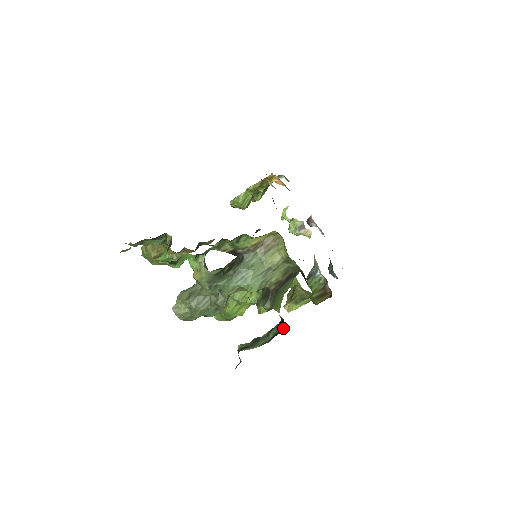
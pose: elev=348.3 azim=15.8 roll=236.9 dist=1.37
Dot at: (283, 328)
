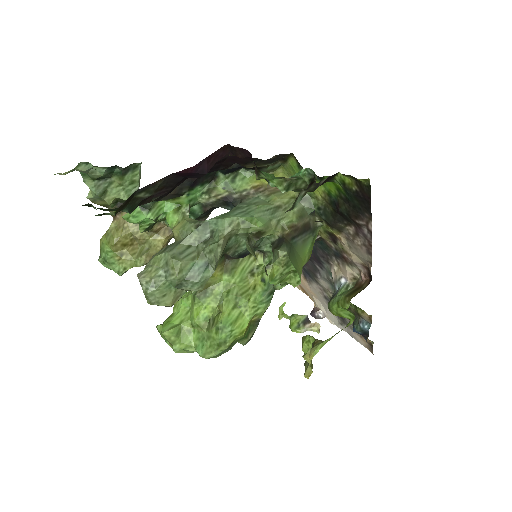
Dot at: (315, 179)
